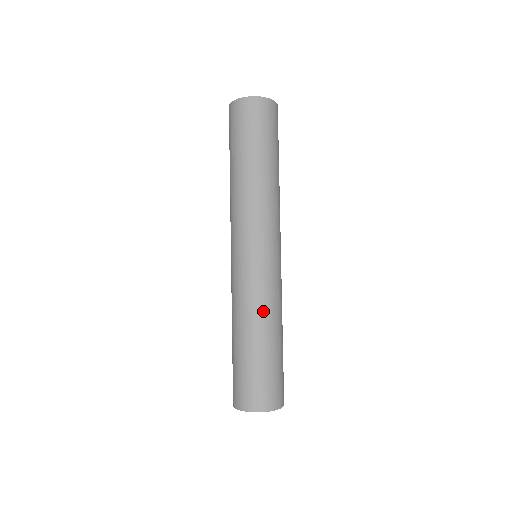
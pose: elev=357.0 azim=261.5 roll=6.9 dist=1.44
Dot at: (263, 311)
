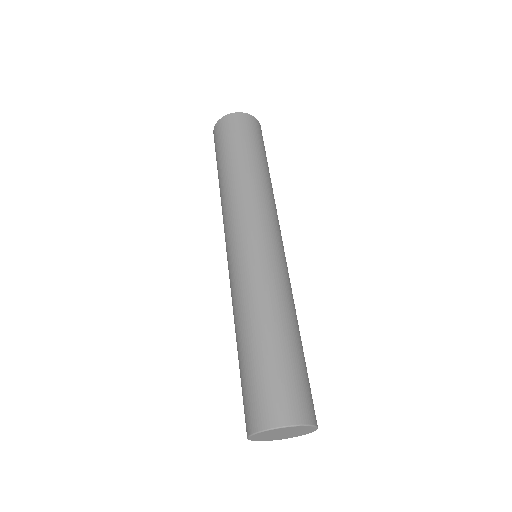
Dot at: (256, 301)
